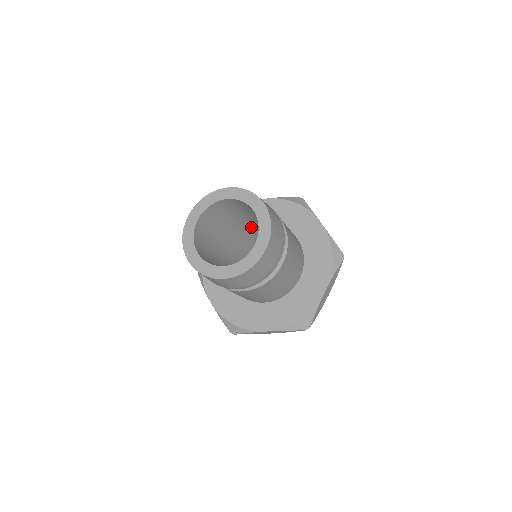
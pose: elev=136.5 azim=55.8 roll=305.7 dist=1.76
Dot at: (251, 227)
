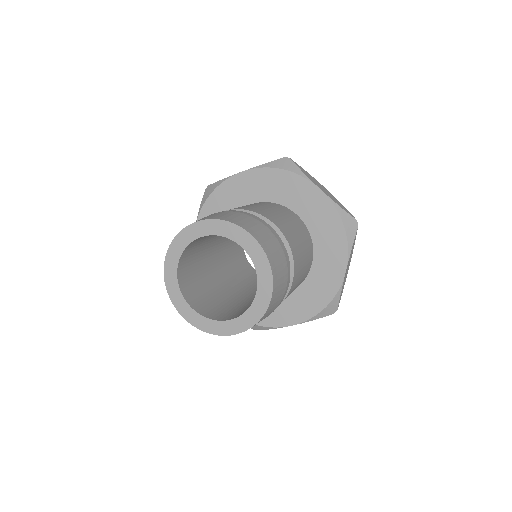
Dot at: occluded
